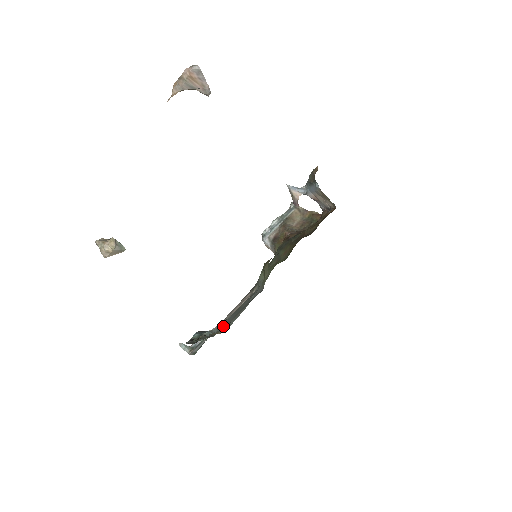
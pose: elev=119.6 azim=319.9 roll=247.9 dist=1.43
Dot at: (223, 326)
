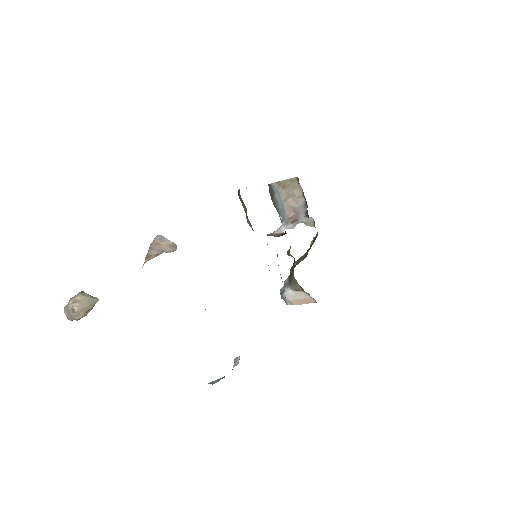
Dot at: occluded
